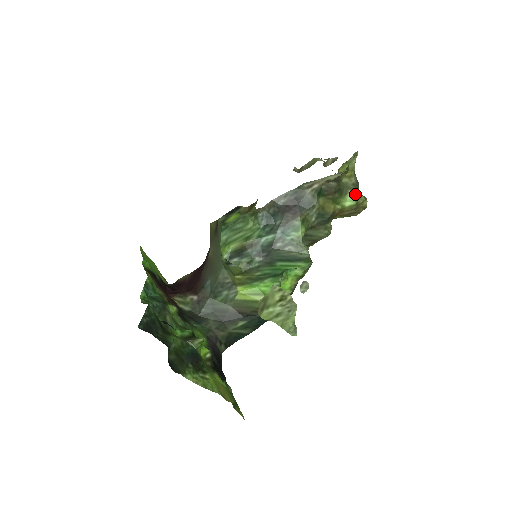
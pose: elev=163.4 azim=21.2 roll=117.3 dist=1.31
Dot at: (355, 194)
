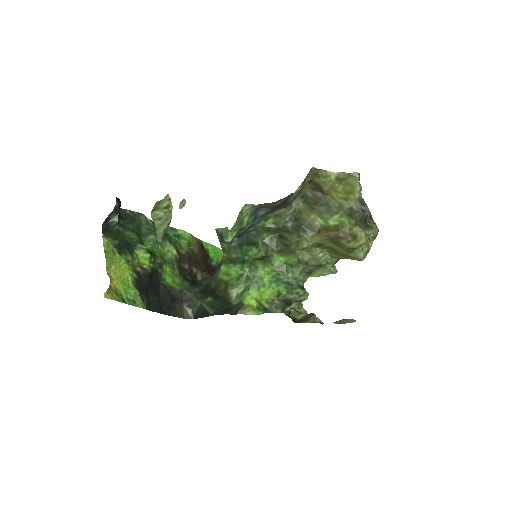
Dot at: (346, 217)
